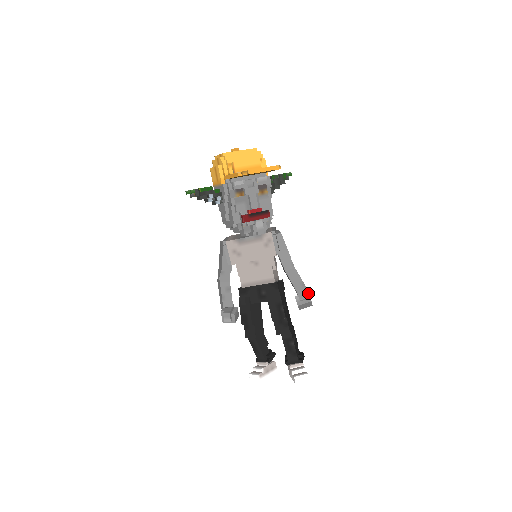
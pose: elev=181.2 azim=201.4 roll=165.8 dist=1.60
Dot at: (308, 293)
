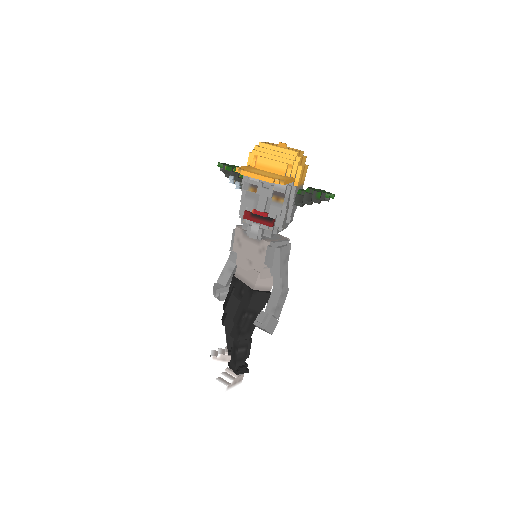
Dot at: (269, 320)
